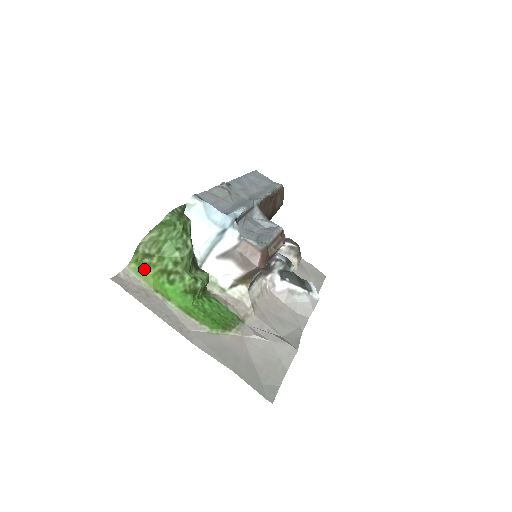
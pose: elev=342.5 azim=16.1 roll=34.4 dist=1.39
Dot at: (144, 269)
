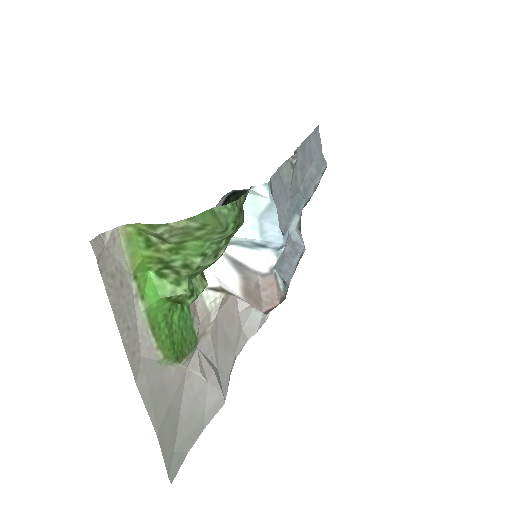
Dot at: (141, 243)
